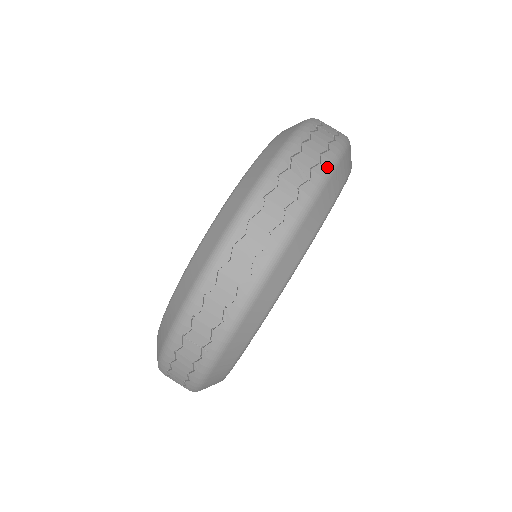
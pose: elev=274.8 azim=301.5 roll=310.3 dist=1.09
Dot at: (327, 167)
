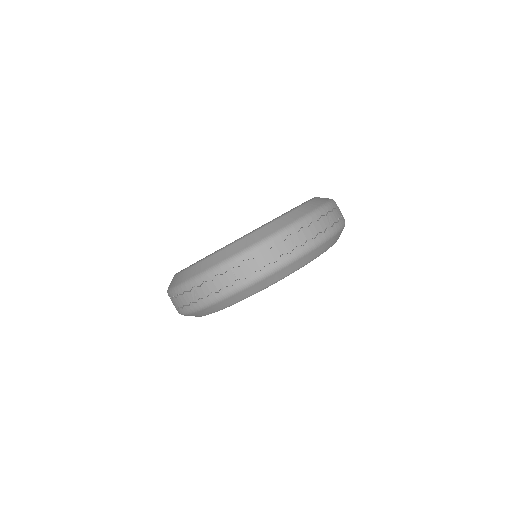
Dot at: (340, 226)
